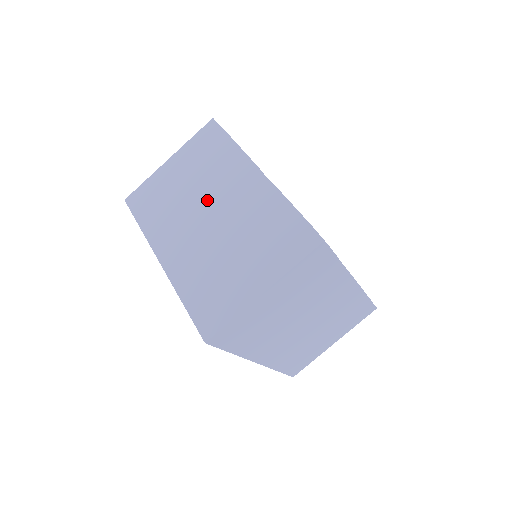
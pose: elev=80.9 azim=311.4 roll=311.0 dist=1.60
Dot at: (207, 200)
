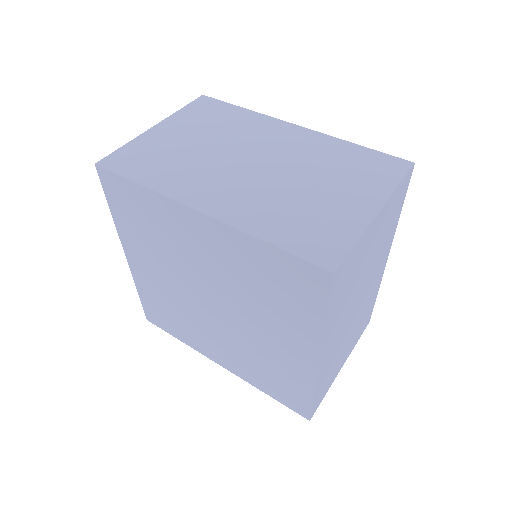
Dot at: (240, 151)
